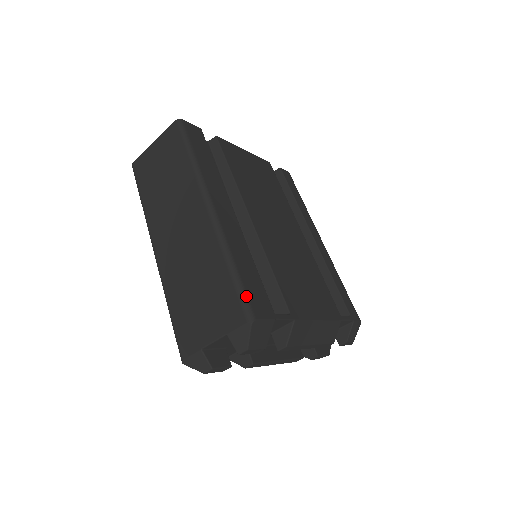
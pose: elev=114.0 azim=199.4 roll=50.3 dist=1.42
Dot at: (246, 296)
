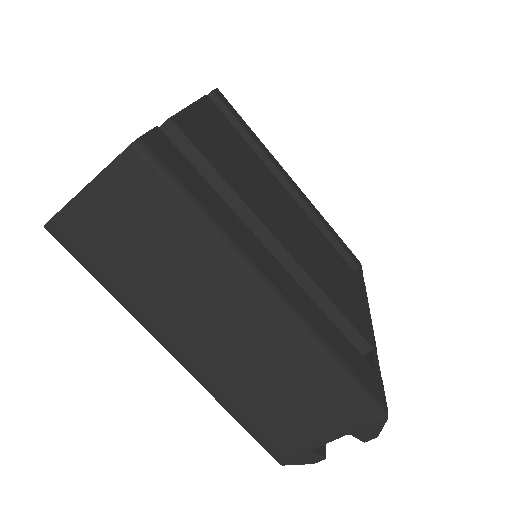
Dot at: (369, 391)
